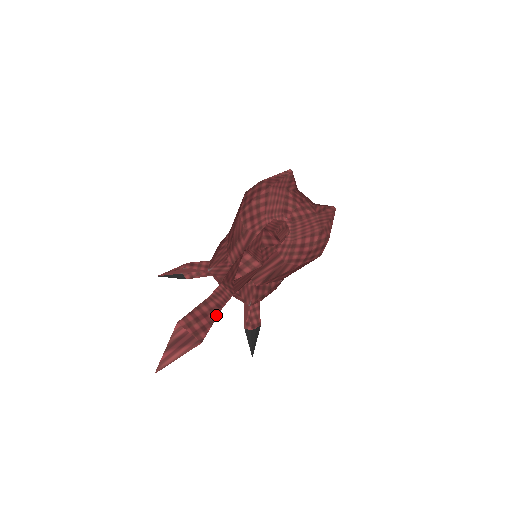
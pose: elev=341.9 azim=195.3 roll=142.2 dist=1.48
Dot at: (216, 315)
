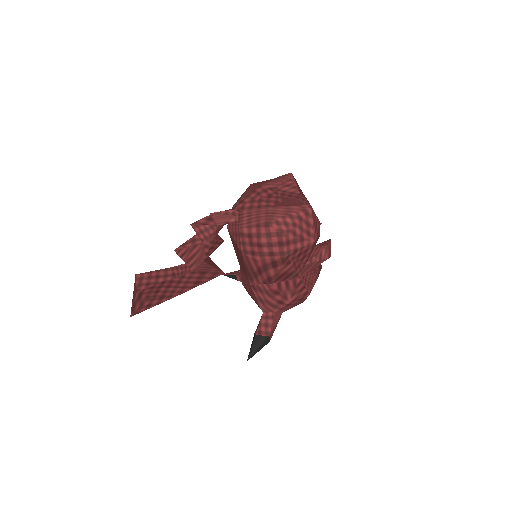
Dot at: (165, 280)
